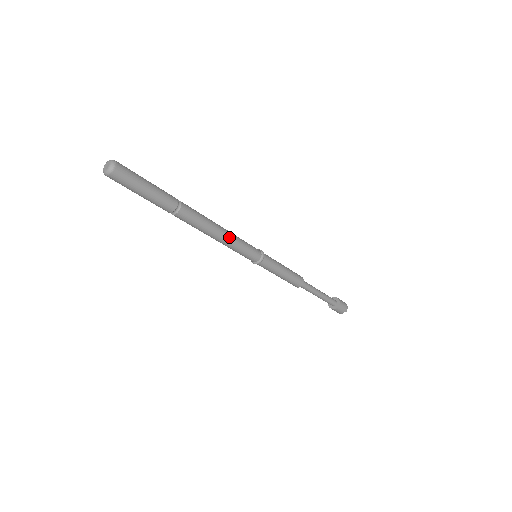
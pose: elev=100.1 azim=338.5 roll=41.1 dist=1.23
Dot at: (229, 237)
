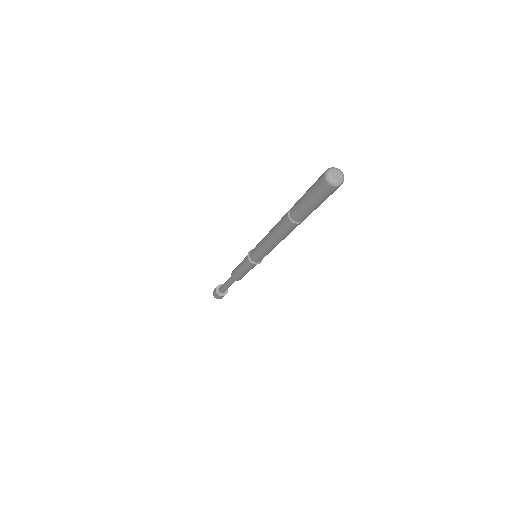
Dot at: occluded
